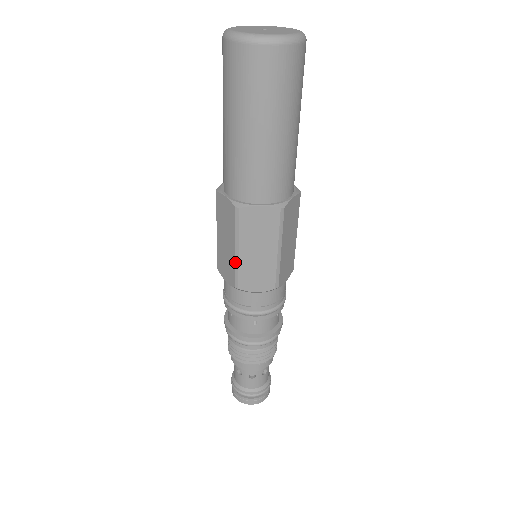
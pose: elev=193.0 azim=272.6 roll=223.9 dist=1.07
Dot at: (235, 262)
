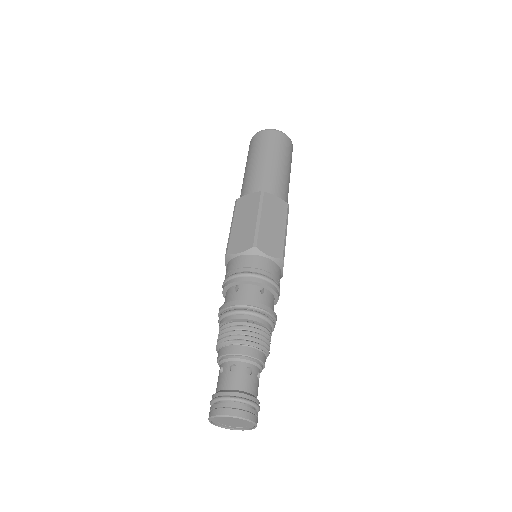
Dot at: (256, 227)
